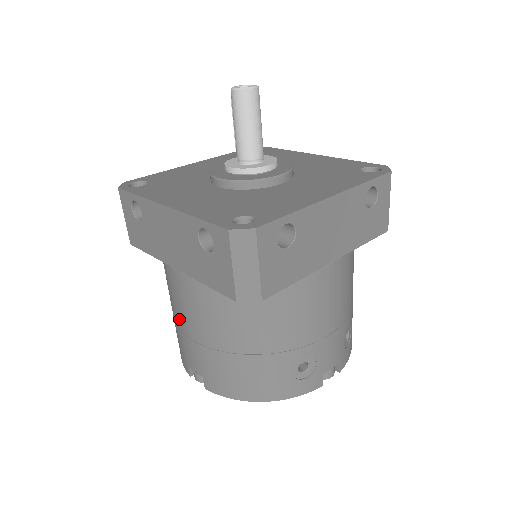
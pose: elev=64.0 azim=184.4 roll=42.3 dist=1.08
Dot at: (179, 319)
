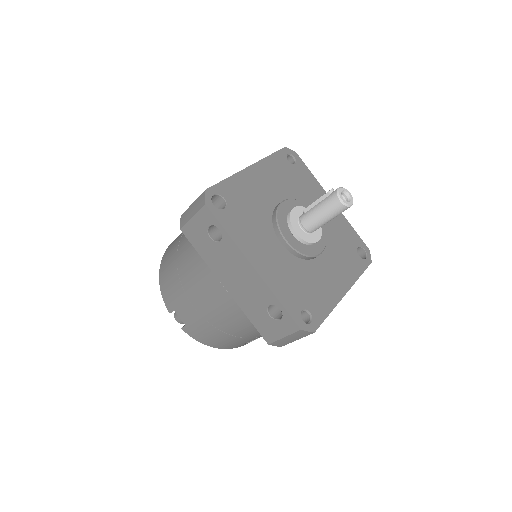
Dot at: (193, 295)
